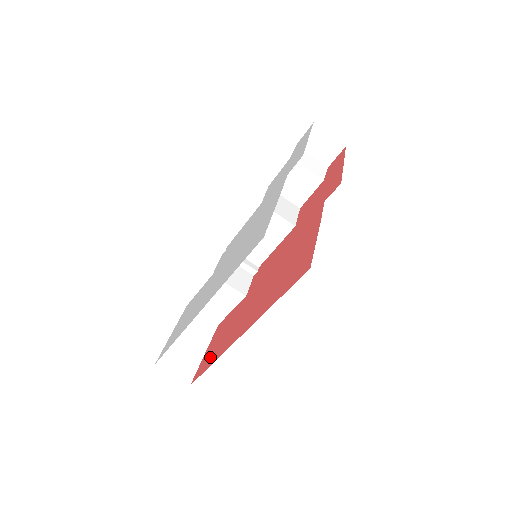
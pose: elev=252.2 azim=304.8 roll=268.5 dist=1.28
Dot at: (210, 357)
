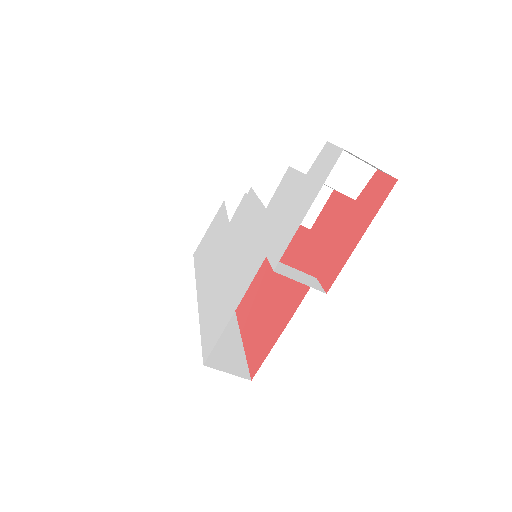
Dot at: occluded
